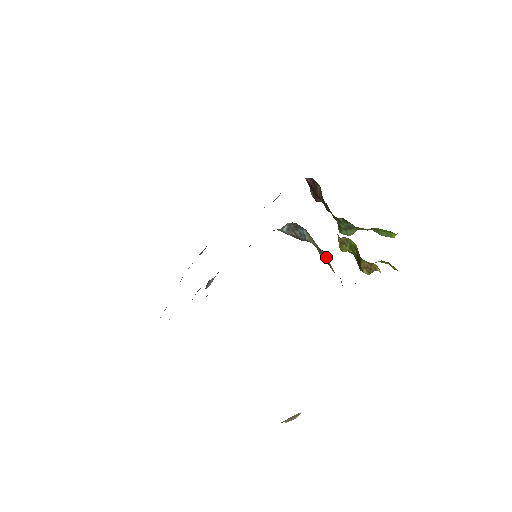
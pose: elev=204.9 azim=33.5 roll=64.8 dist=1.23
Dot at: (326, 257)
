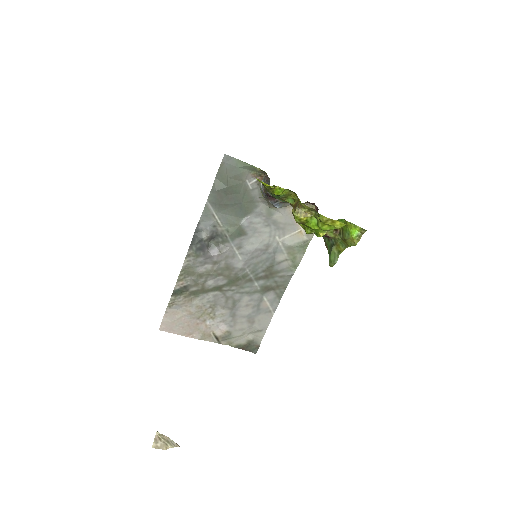
Dot at: occluded
